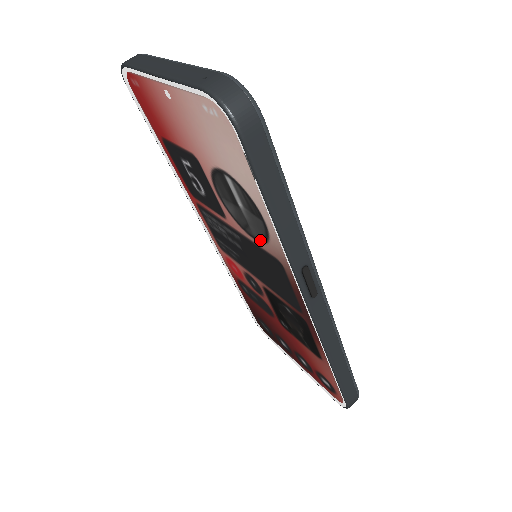
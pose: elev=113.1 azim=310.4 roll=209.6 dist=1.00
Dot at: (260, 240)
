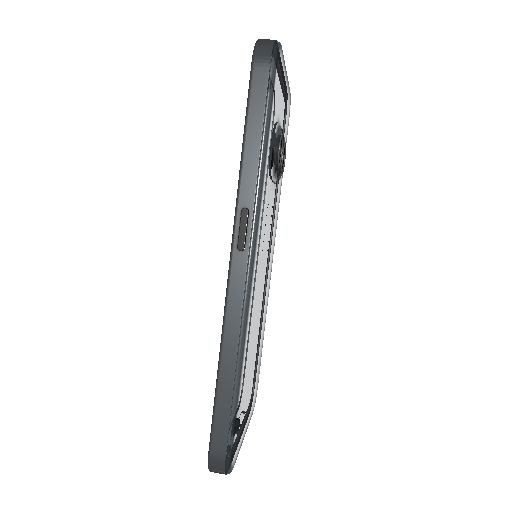
Dot at: occluded
